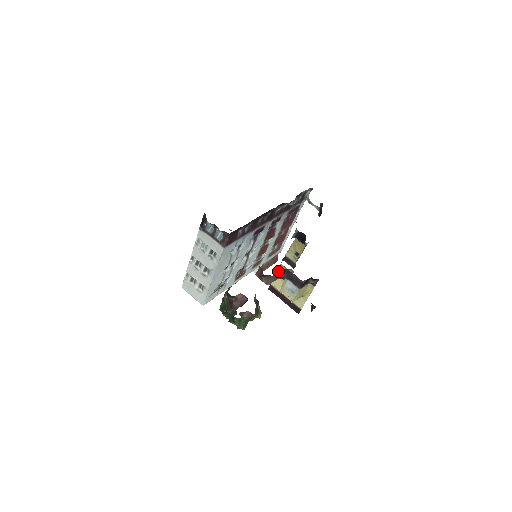
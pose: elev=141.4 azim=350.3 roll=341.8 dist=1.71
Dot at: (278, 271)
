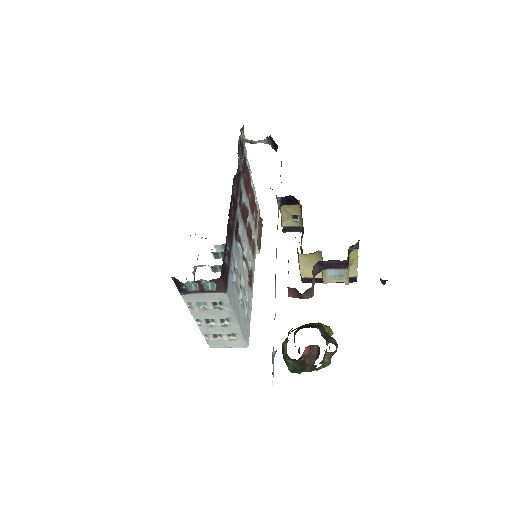
Dot at: (301, 262)
